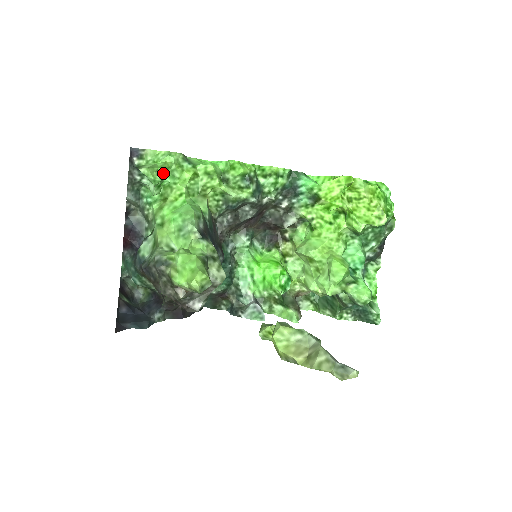
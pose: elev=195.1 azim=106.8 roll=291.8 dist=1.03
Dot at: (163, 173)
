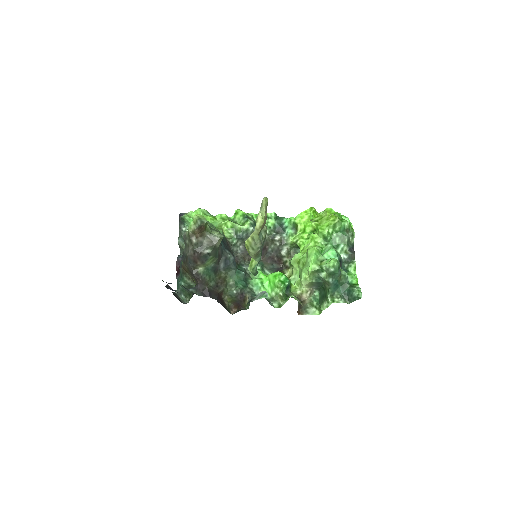
Dot at: occluded
